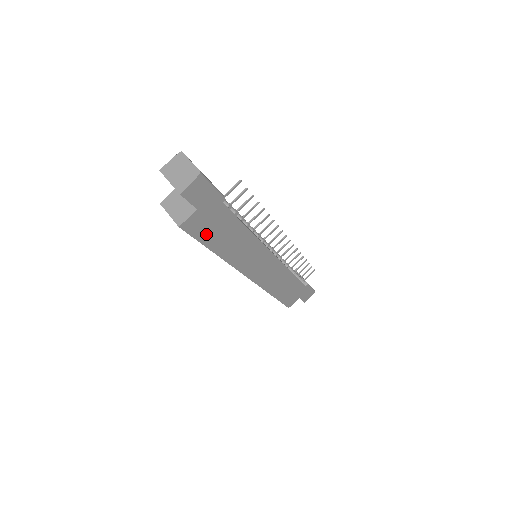
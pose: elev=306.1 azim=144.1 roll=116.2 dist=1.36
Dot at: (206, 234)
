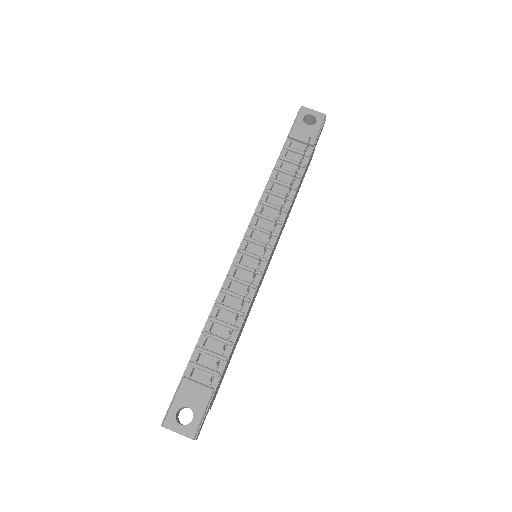
Dot at: (224, 374)
